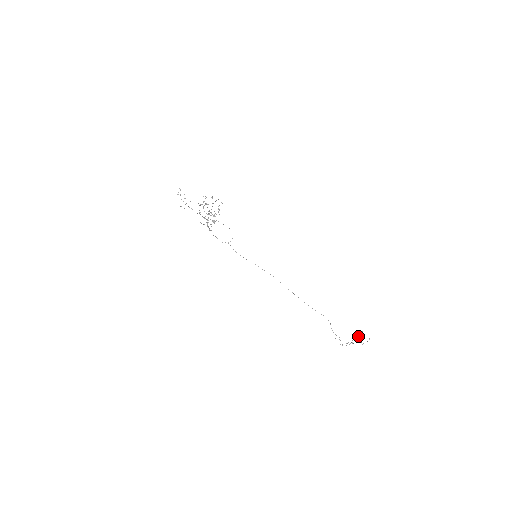
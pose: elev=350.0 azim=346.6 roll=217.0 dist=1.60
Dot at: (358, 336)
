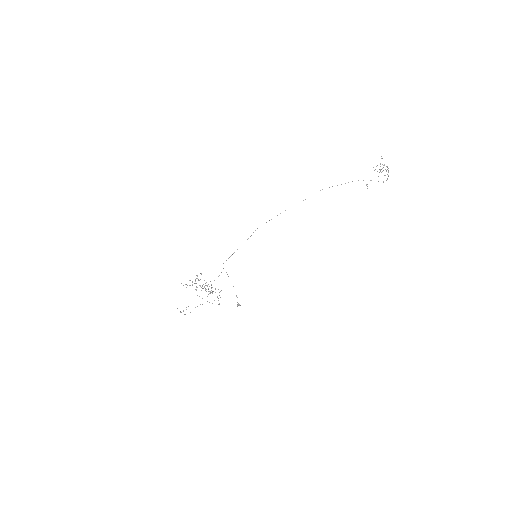
Dot at: occluded
